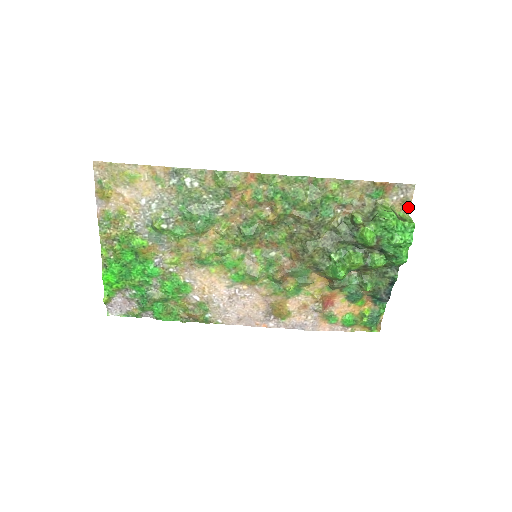
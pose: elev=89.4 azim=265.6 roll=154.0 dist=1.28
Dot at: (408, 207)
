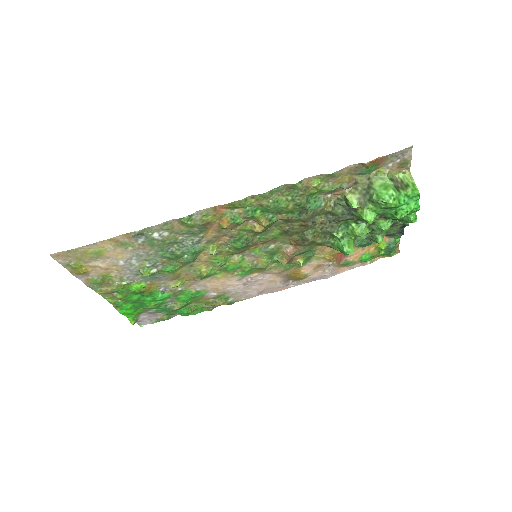
Dot at: (408, 166)
